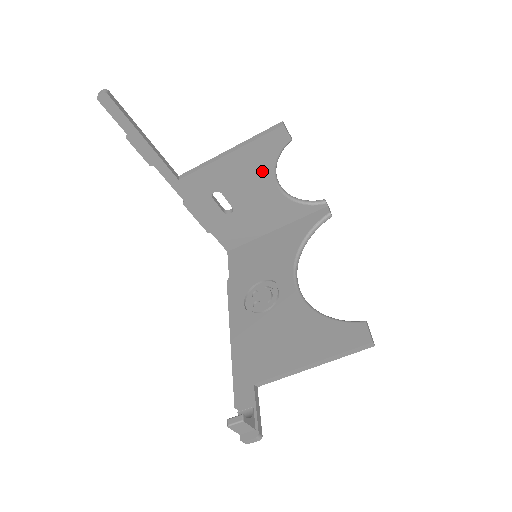
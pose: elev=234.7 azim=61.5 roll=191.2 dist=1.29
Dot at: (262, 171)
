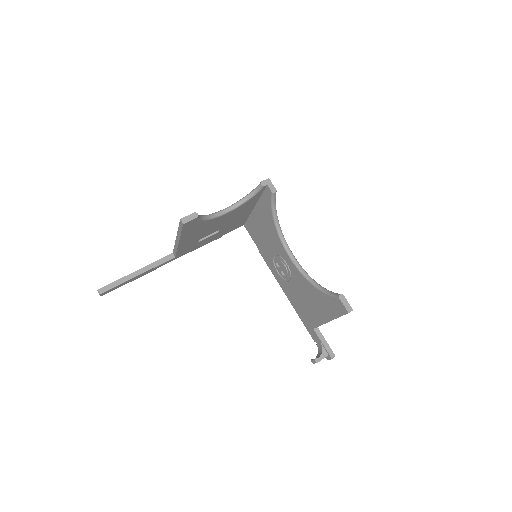
Dot at: (205, 225)
